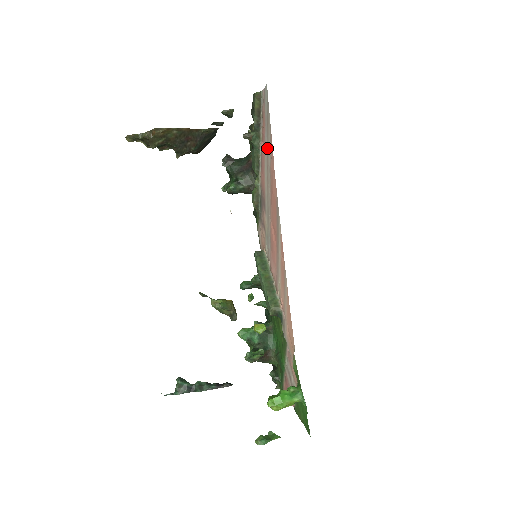
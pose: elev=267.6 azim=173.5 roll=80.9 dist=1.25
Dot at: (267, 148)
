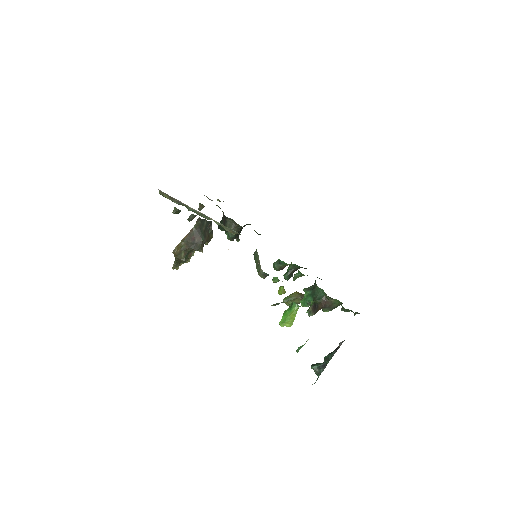
Dot at: occluded
